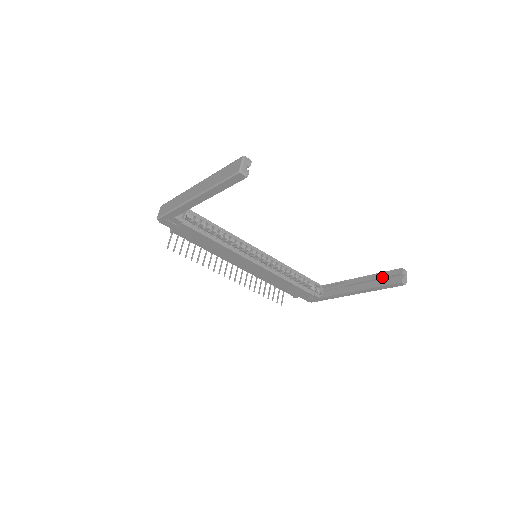
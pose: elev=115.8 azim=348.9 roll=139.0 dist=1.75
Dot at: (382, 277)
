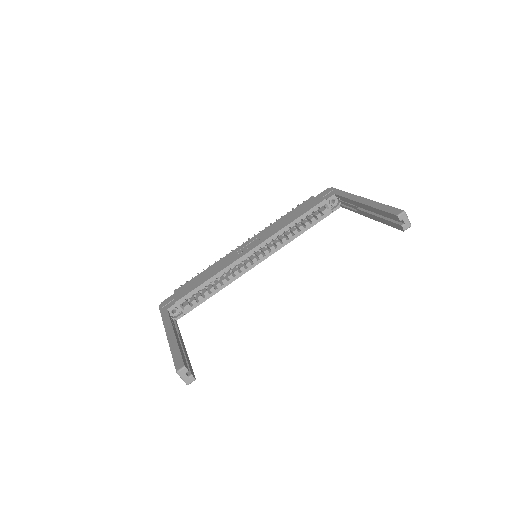
Dot at: occluded
